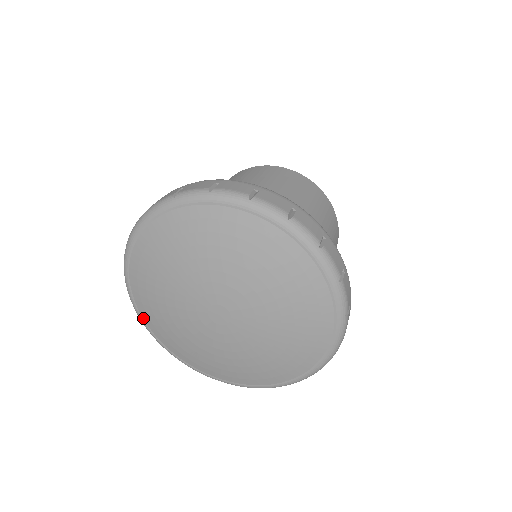
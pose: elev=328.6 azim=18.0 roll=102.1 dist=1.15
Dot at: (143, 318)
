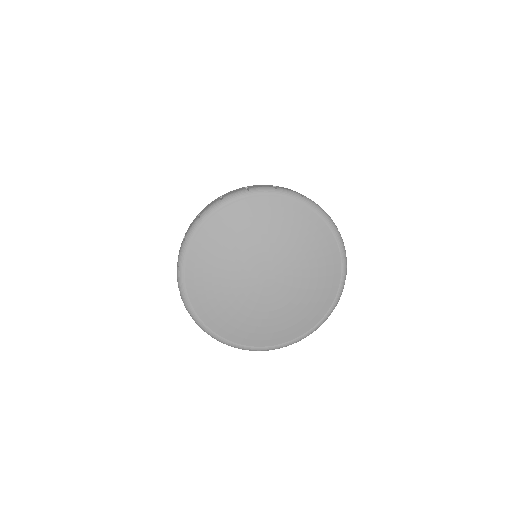
Dot at: (192, 243)
